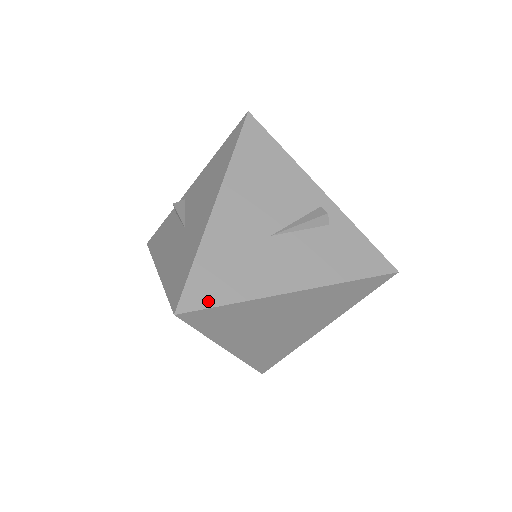
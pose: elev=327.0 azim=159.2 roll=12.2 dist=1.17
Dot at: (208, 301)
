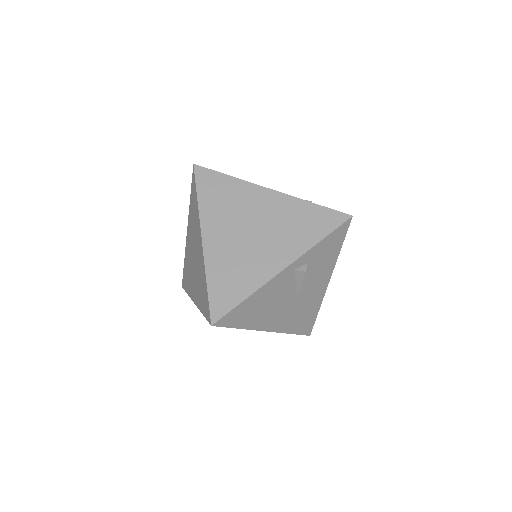
Dot at: (312, 324)
